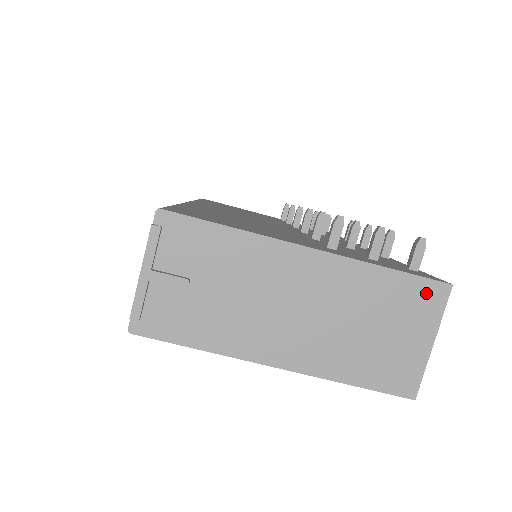
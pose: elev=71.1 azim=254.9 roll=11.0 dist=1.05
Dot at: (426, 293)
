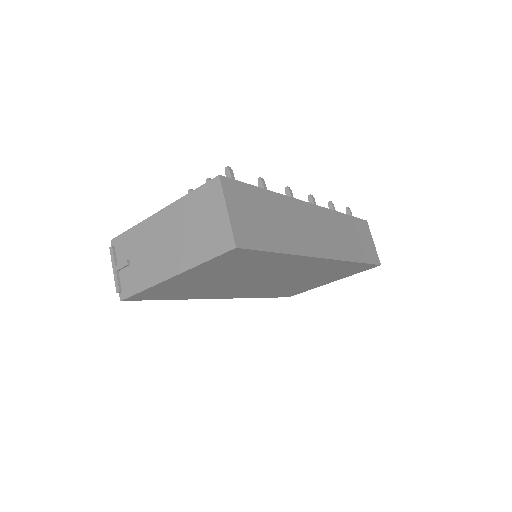
Dot at: (210, 189)
